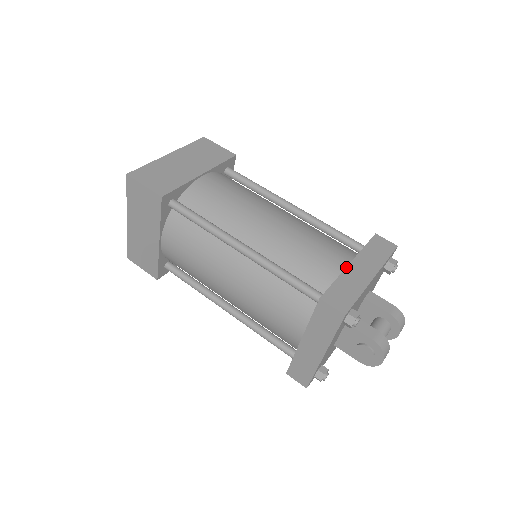
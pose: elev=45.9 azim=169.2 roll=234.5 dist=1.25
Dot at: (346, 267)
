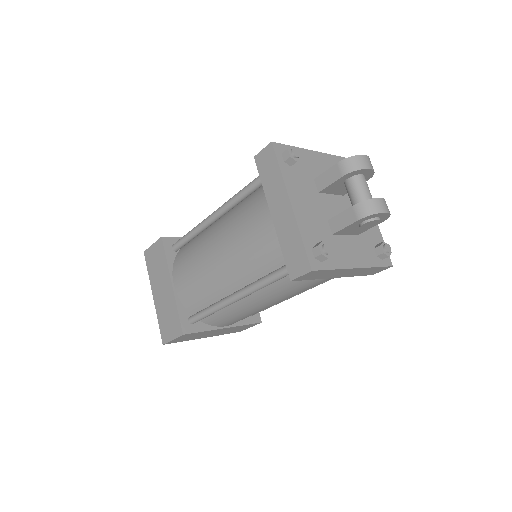
Dot at: (274, 226)
